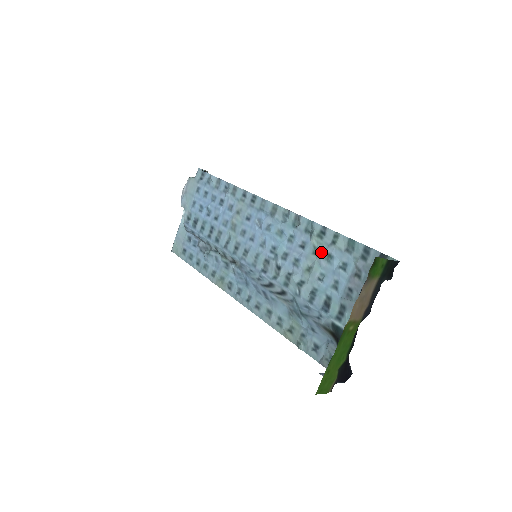
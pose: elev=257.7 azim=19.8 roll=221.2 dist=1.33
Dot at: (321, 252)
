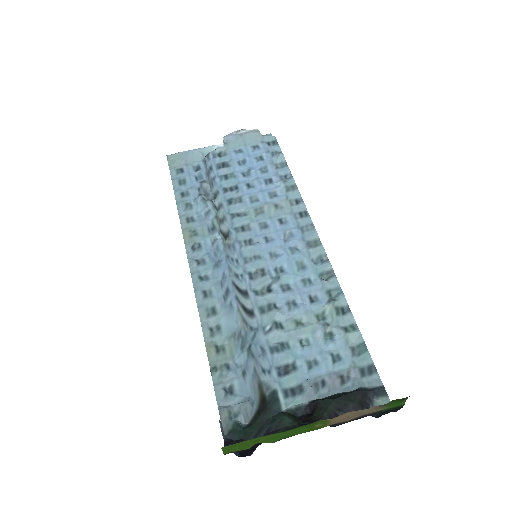
Dot at: (326, 324)
